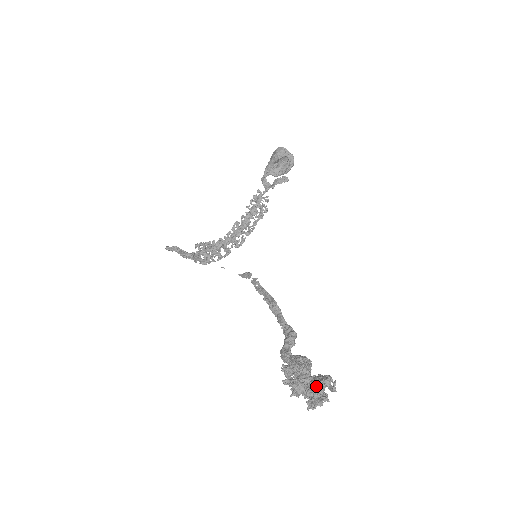
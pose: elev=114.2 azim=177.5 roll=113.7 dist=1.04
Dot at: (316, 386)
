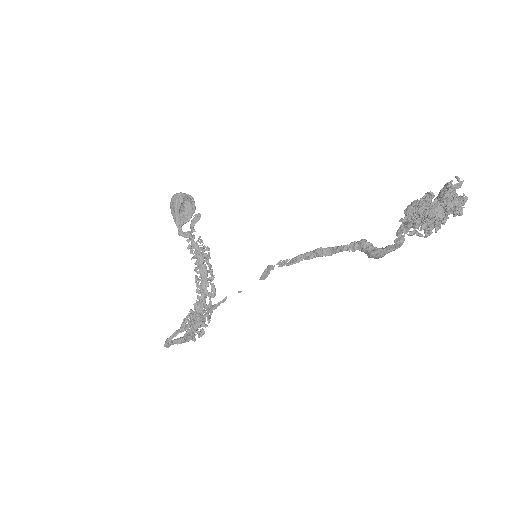
Dot at: (450, 194)
